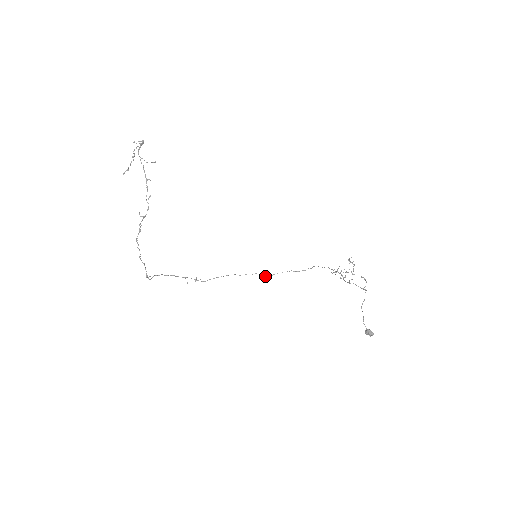
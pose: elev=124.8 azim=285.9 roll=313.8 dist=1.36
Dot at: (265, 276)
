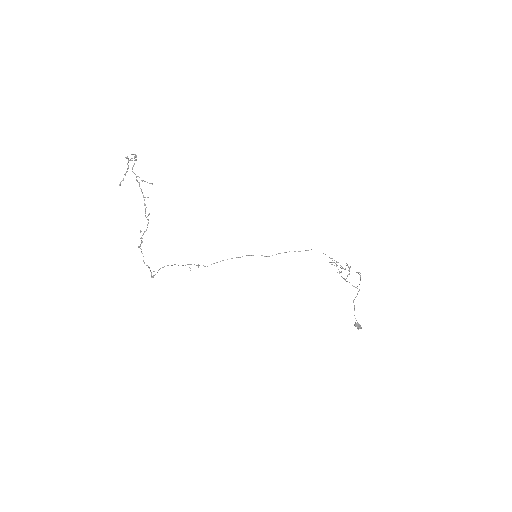
Dot at: occluded
